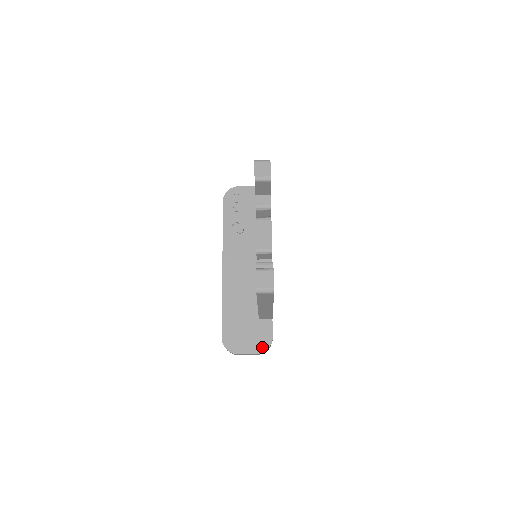
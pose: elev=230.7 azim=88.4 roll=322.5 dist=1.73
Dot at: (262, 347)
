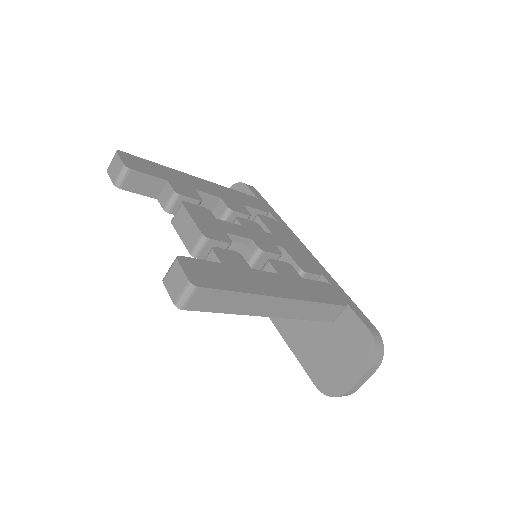
Dot at: (366, 355)
